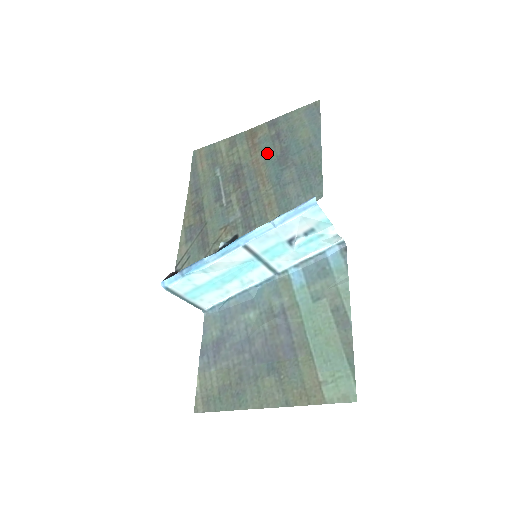
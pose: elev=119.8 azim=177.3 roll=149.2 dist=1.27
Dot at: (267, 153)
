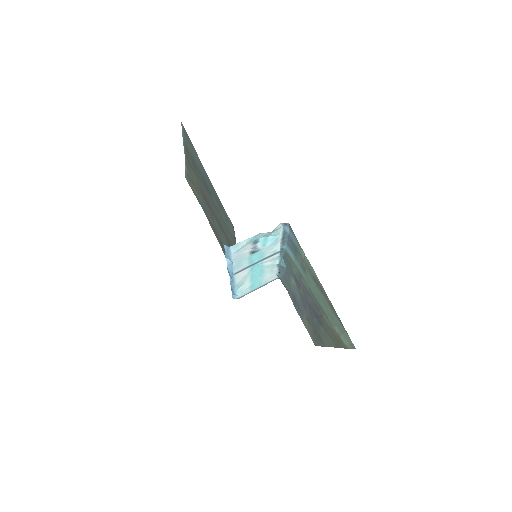
Dot at: (200, 181)
